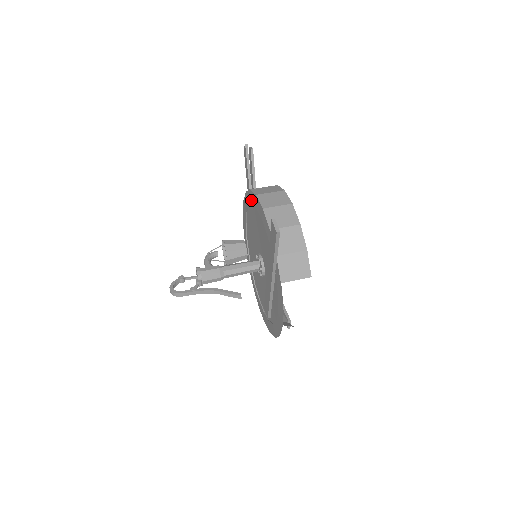
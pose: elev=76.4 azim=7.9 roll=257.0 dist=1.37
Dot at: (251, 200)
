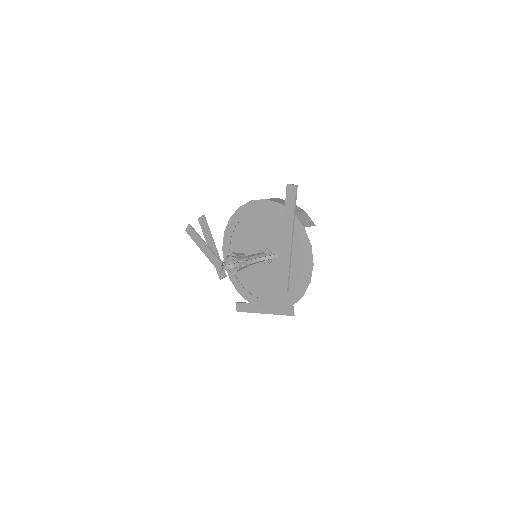
Dot at: (242, 214)
